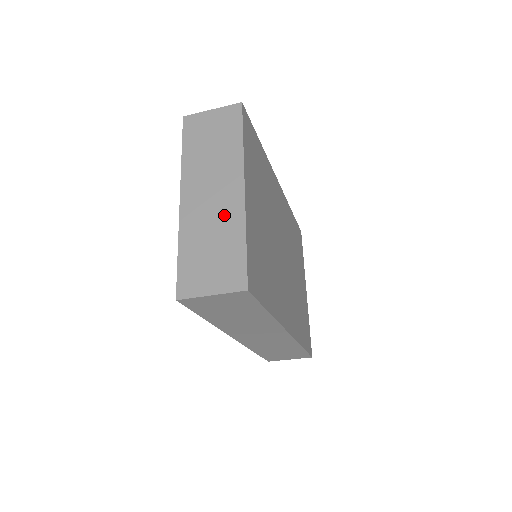
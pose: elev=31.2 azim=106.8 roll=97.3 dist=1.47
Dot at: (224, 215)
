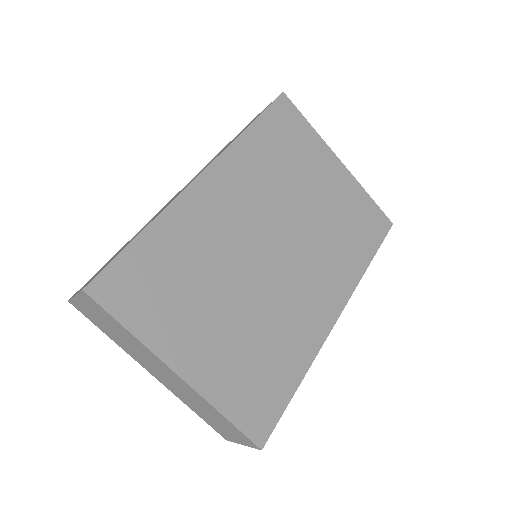
Dot at: (191, 395)
